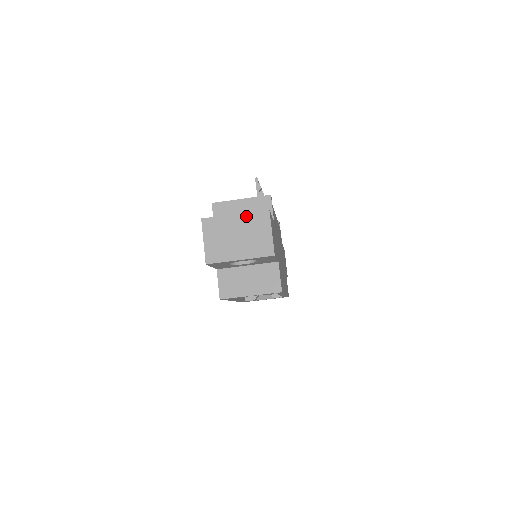
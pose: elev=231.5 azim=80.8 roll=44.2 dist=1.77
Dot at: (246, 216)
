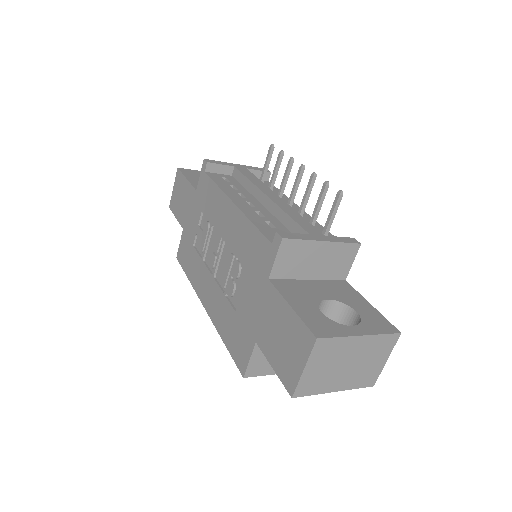
Dot at: (373, 339)
